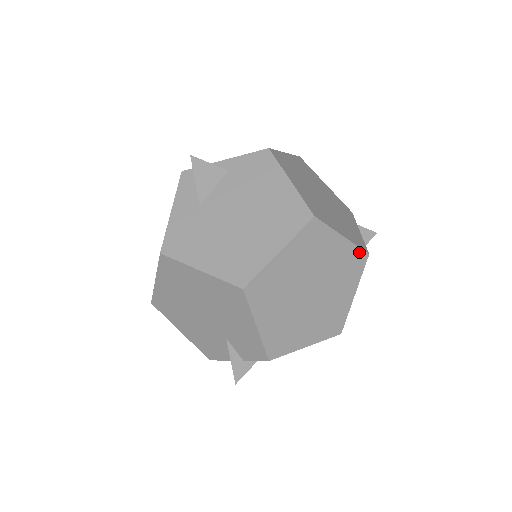
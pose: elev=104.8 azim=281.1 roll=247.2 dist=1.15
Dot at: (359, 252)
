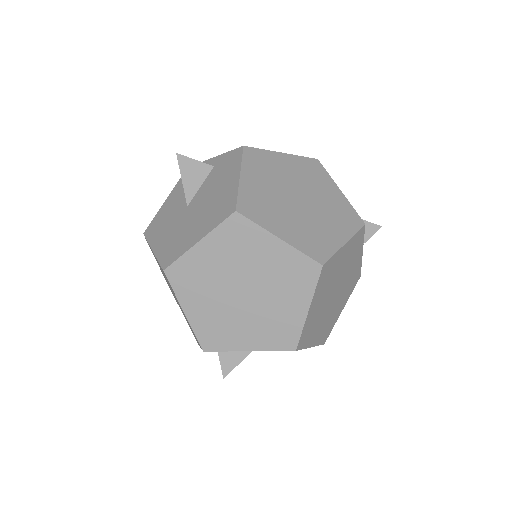
Dot at: occluded
